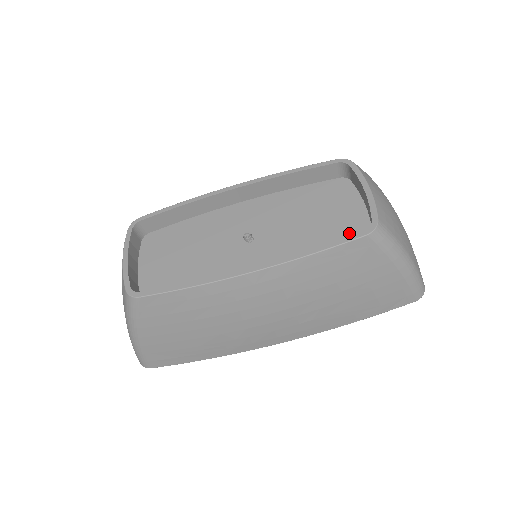
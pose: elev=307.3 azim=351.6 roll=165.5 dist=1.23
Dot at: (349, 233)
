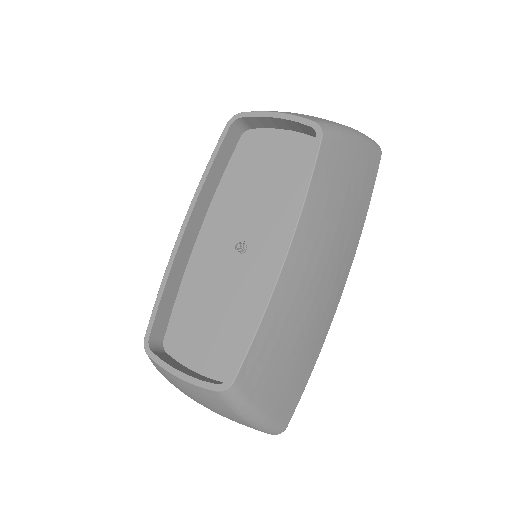
Dot at: (302, 157)
